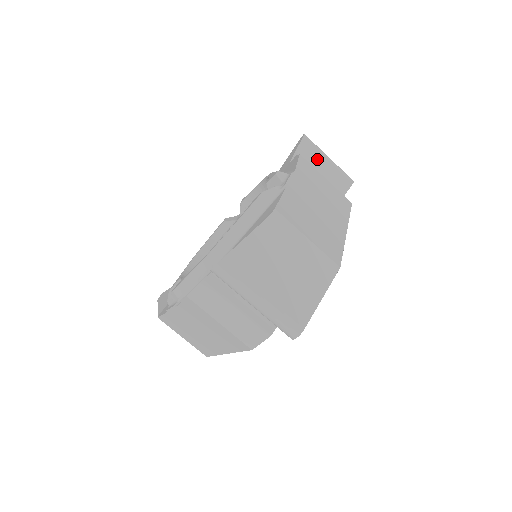
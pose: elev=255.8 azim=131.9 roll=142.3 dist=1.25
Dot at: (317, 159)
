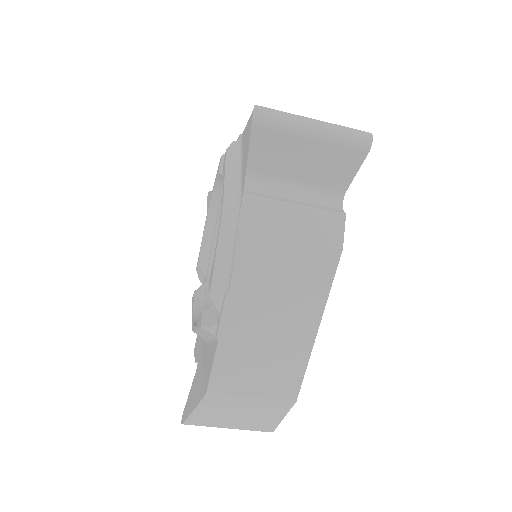
Dot at: (290, 148)
